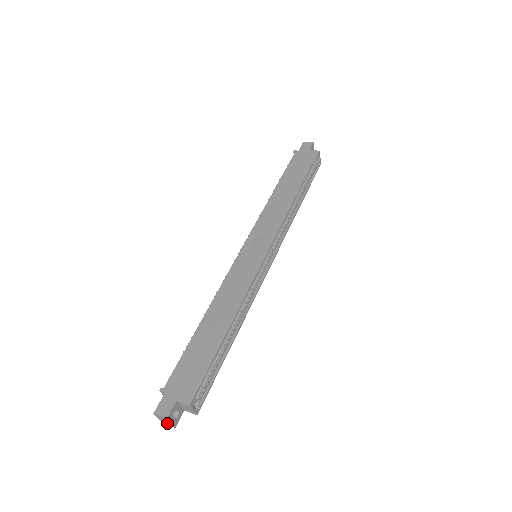
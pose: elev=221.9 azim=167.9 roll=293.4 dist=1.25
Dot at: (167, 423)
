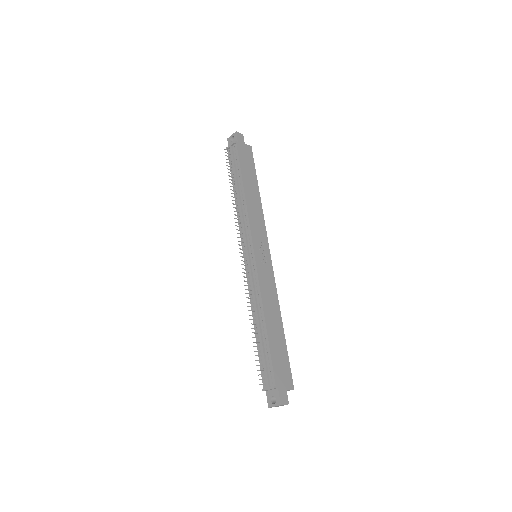
Dot at: occluded
